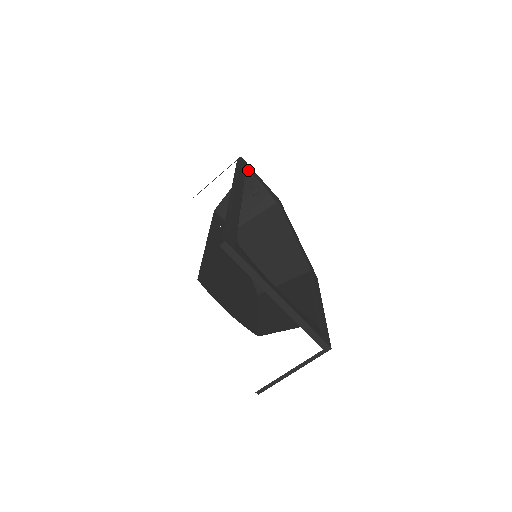
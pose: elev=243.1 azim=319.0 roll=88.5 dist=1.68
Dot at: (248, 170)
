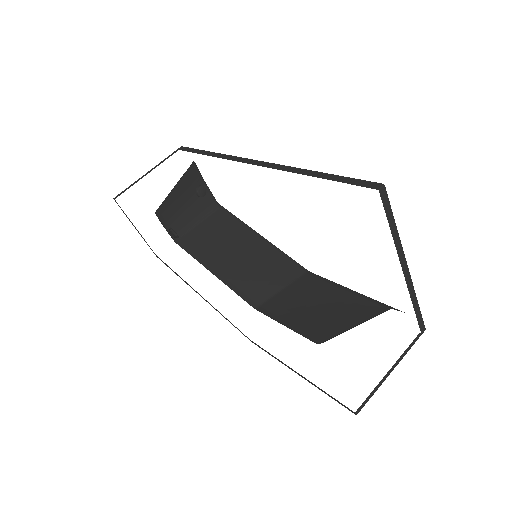
Dot at: (195, 163)
